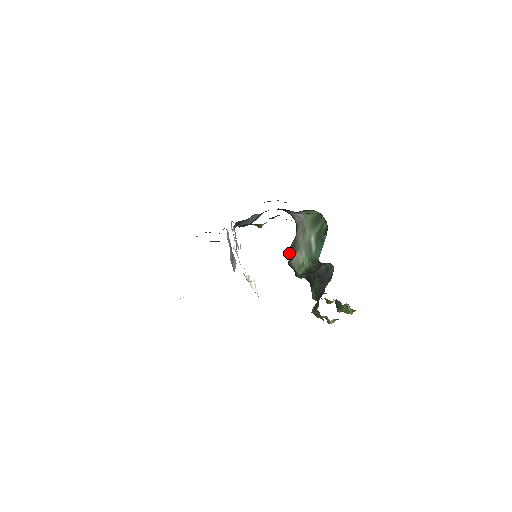
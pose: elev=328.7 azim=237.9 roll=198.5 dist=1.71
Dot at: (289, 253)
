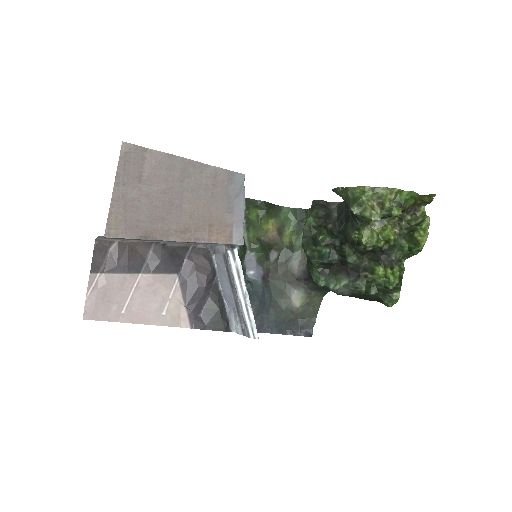
Dot at: (309, 269)
